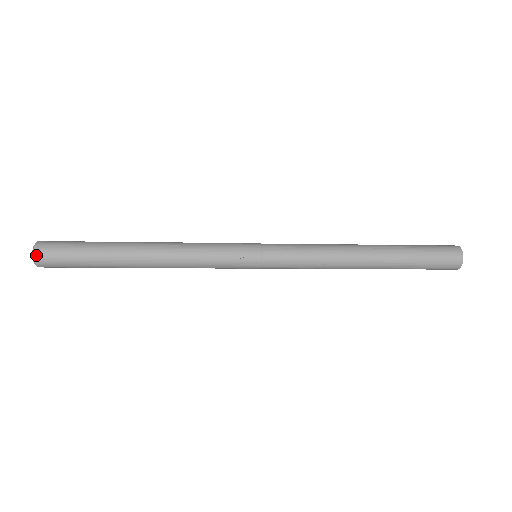
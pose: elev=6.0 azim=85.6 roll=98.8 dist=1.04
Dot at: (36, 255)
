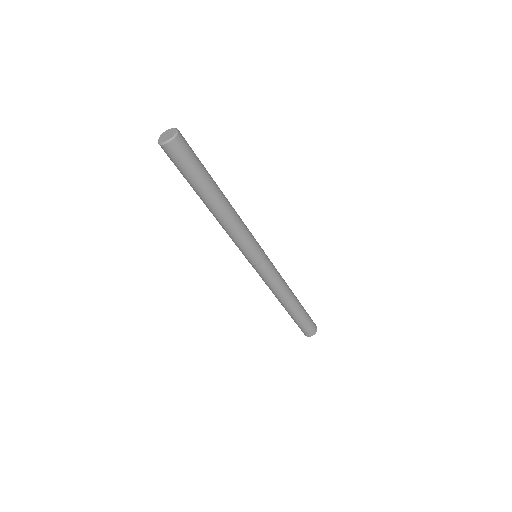
Dot at: (176, 140)
